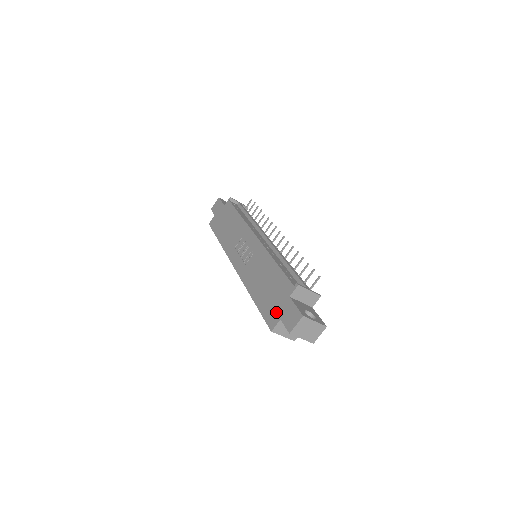
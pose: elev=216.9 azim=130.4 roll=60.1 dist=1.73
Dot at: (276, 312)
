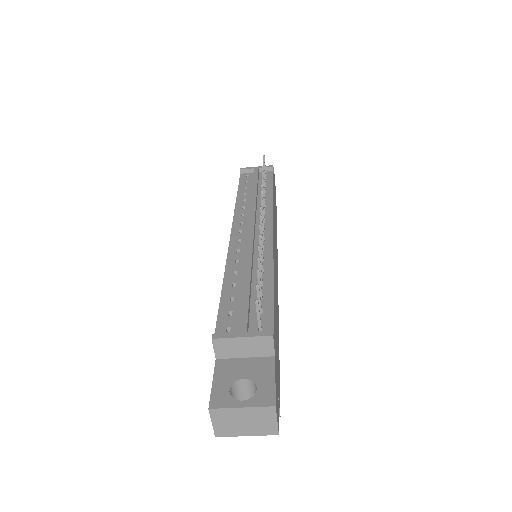
Dot at: occluded
